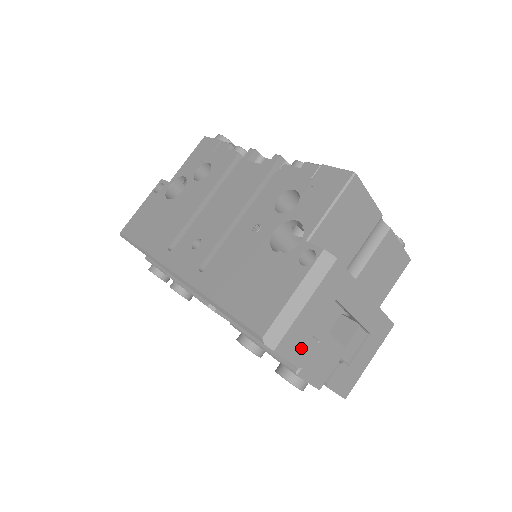
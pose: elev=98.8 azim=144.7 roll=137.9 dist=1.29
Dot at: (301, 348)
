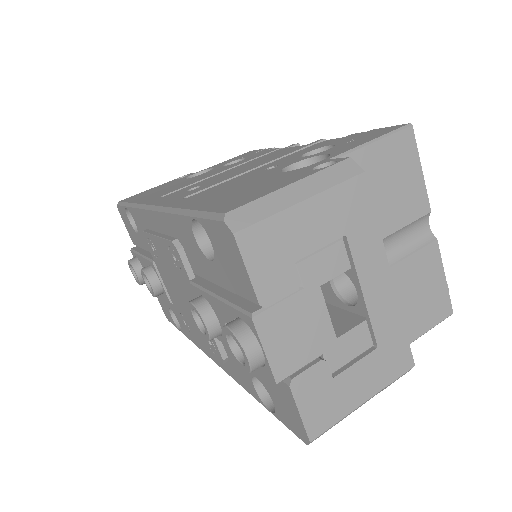
Dot at: (274, 270)
